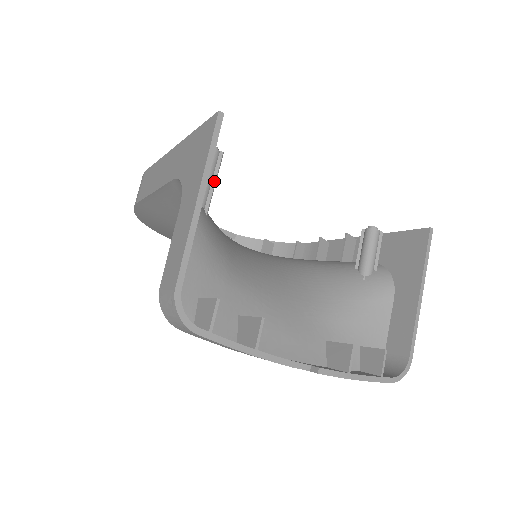
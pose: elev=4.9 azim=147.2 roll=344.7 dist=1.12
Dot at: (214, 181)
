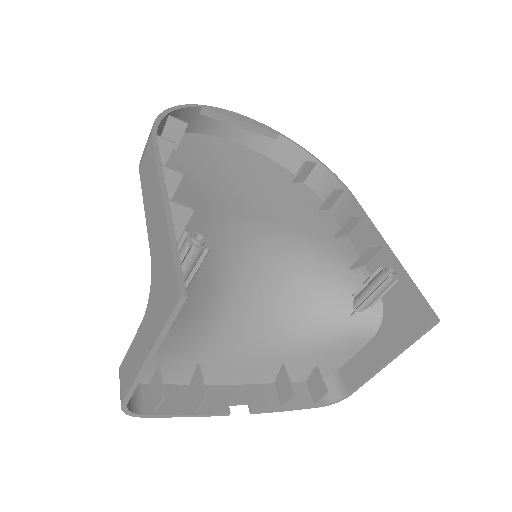
Dot at: (193, 274)
